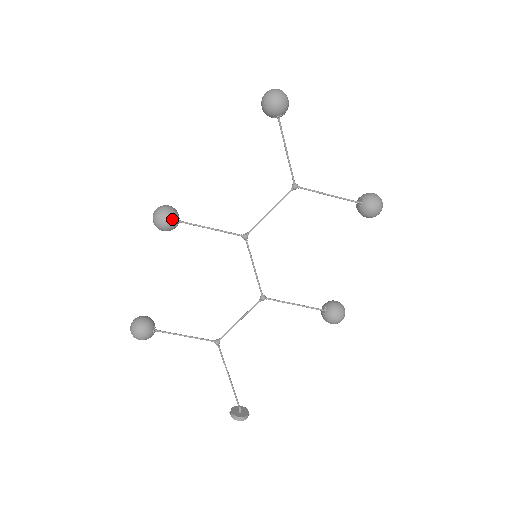
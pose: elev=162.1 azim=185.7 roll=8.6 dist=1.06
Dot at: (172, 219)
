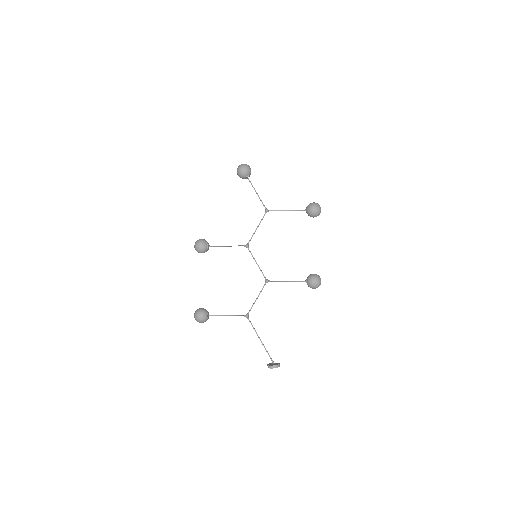
Dot at: (204, 244)
